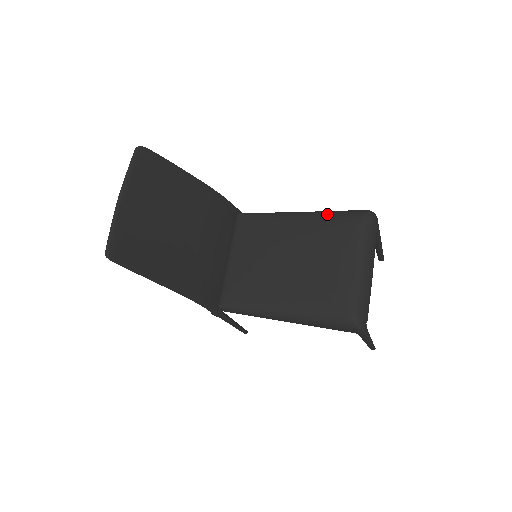
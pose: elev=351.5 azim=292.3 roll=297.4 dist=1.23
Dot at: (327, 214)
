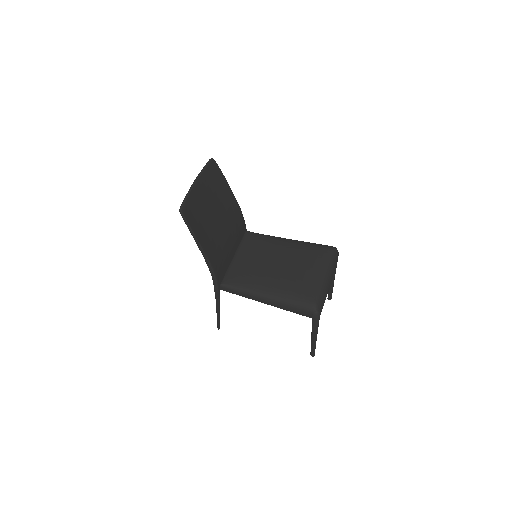
Dot at: (308, 243)
